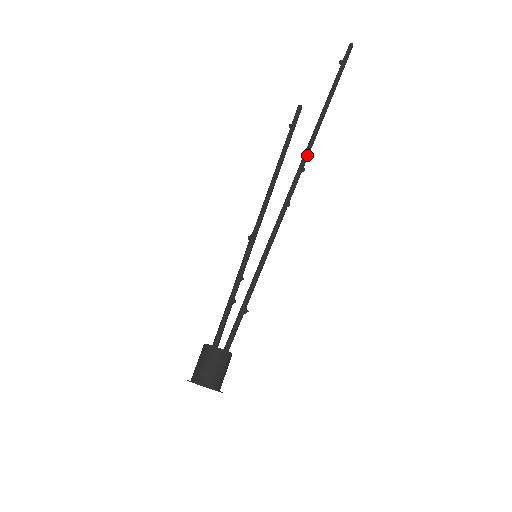
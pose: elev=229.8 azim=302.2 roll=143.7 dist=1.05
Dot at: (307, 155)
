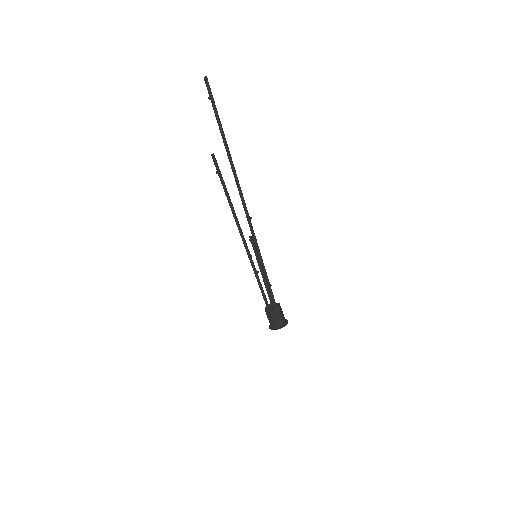
Dot at: (237, 184)
